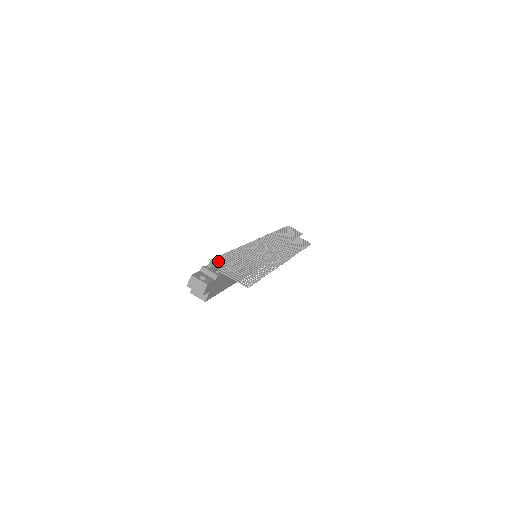
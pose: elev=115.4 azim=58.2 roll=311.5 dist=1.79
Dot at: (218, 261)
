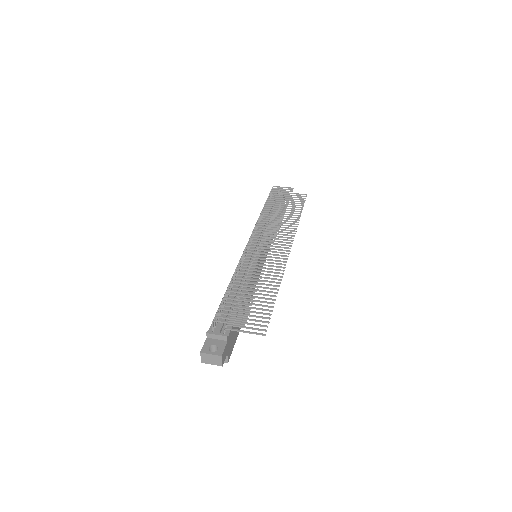
Dot at: (220, 321)
